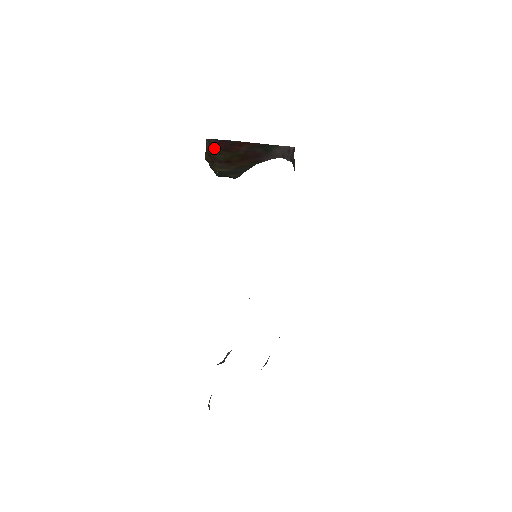
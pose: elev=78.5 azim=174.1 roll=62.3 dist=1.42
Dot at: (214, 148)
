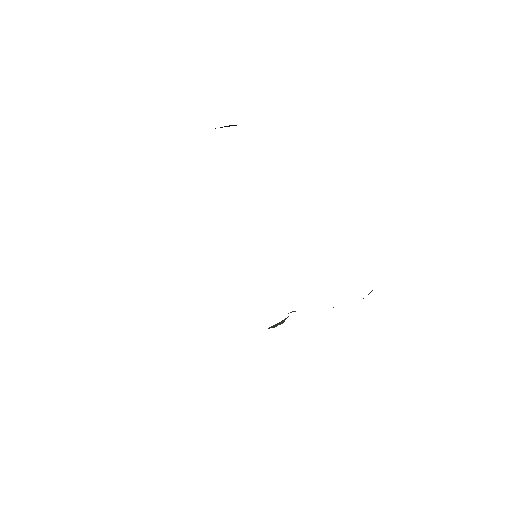
Dot at: occluded
